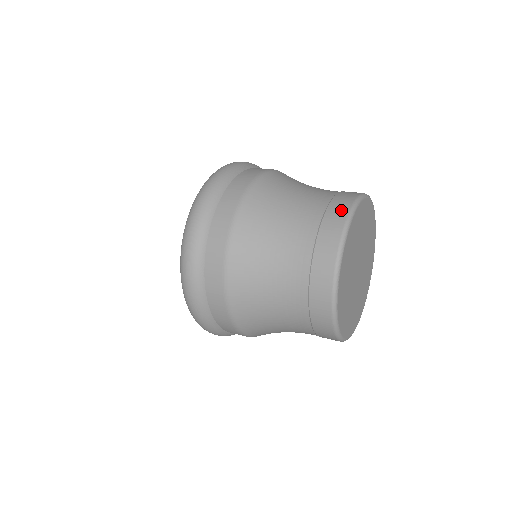
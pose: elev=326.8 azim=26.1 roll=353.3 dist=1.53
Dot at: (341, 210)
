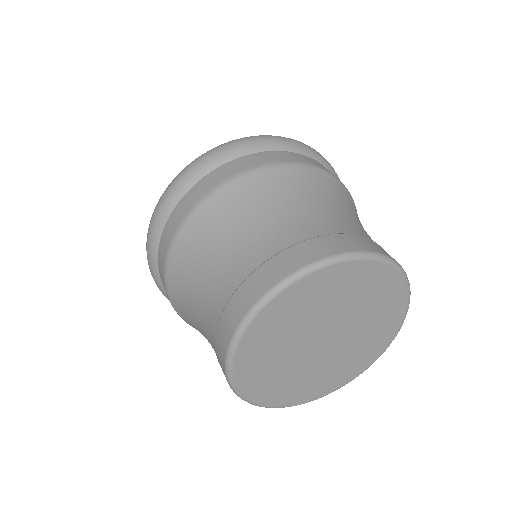
Dot at: (271, 276)
